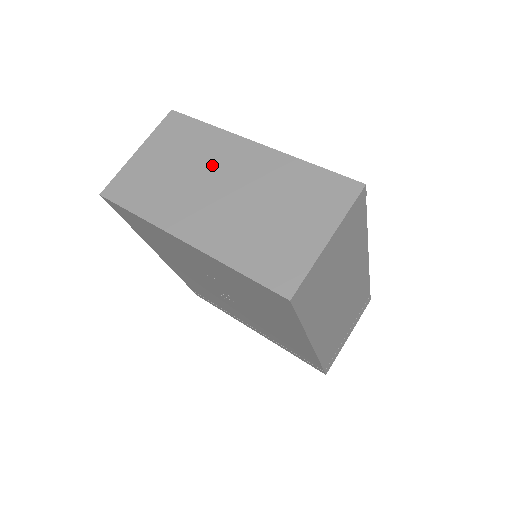
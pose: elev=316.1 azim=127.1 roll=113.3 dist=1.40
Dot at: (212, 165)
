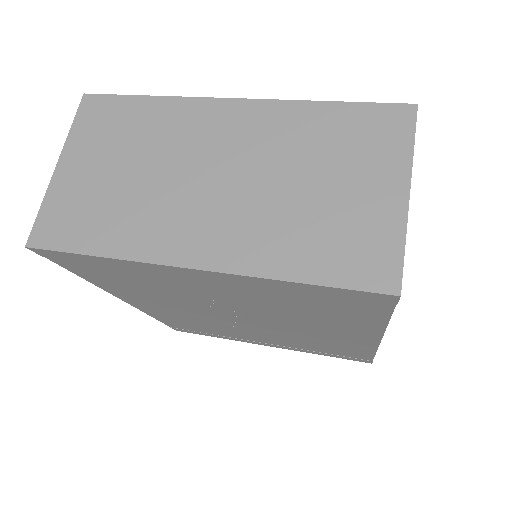
Dot at: (184, 148)
